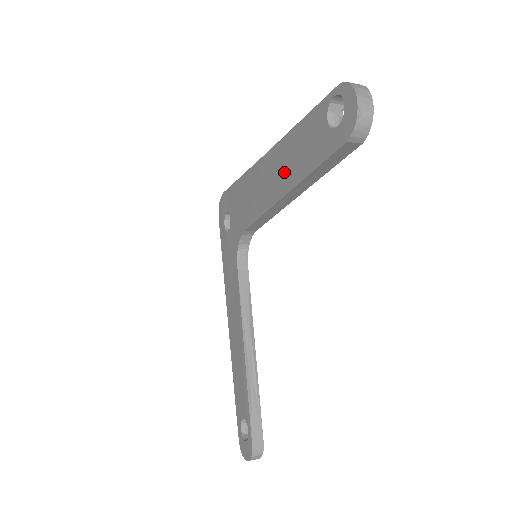
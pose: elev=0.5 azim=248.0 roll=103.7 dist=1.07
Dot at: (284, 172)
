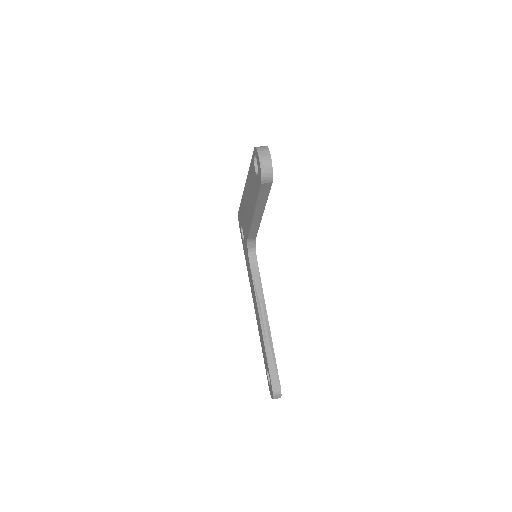
Dot at: (250, 200)
